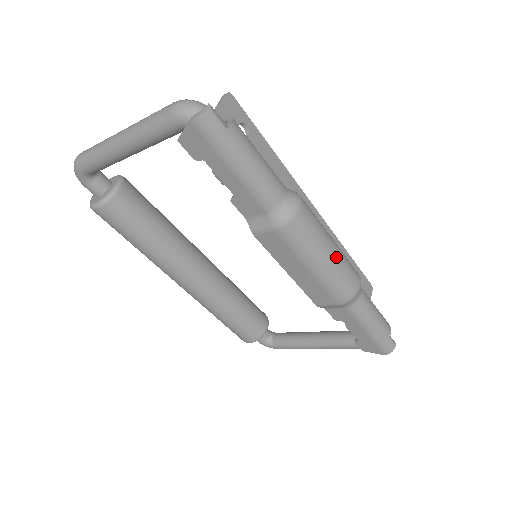
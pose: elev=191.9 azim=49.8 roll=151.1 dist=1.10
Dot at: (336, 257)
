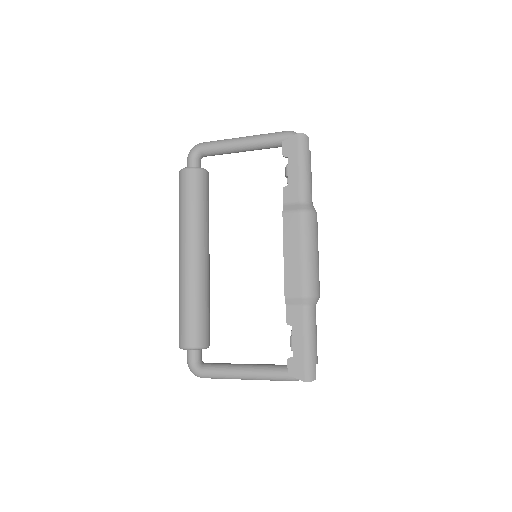
Dot at: (318, 260)
